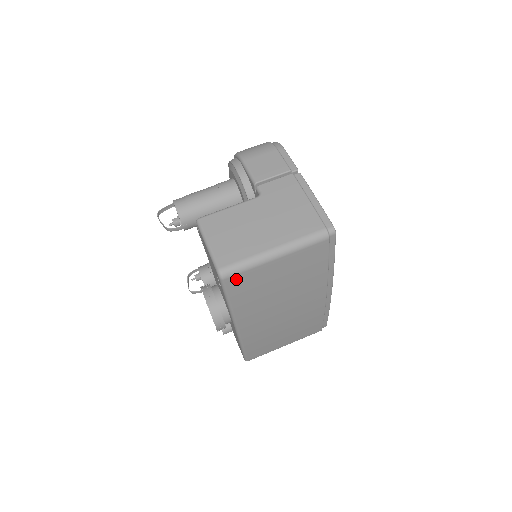
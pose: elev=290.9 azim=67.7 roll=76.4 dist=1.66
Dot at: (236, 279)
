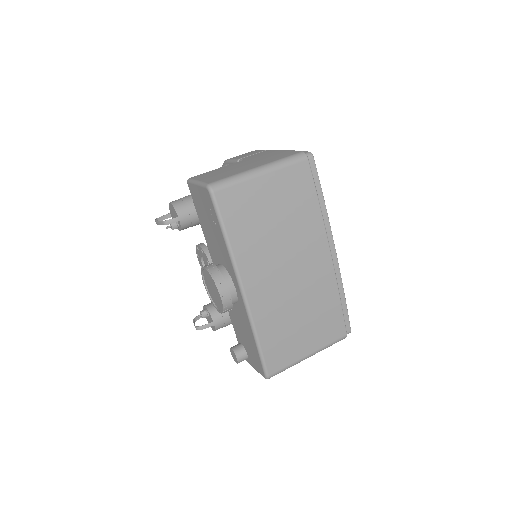
Dot at: (226, 195)
